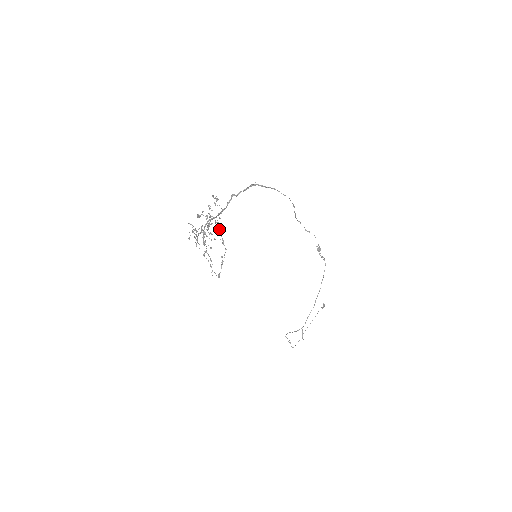
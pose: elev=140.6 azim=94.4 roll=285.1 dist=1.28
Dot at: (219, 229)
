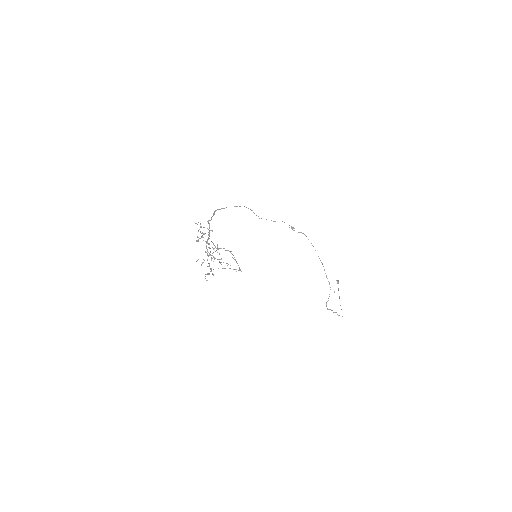
Dot at: (217, 244)
